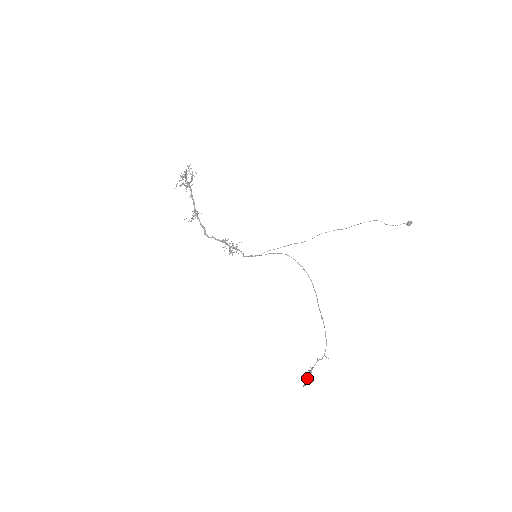
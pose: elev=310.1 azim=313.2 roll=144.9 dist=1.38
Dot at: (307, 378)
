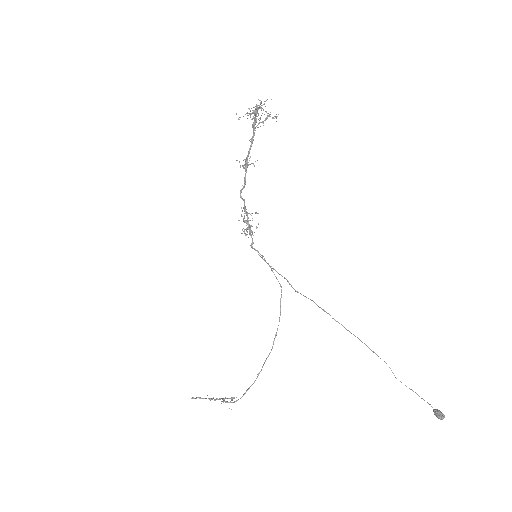
Dot at: occluded
